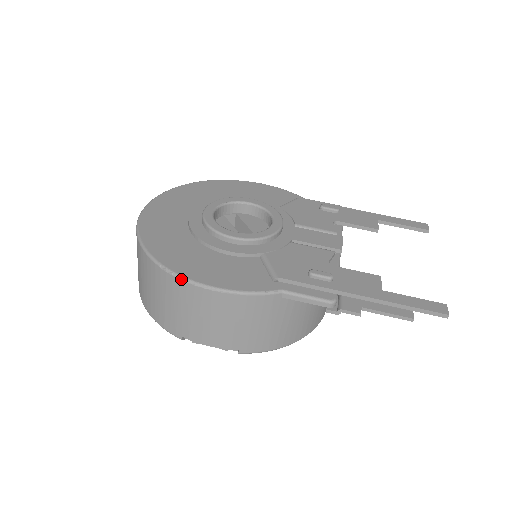
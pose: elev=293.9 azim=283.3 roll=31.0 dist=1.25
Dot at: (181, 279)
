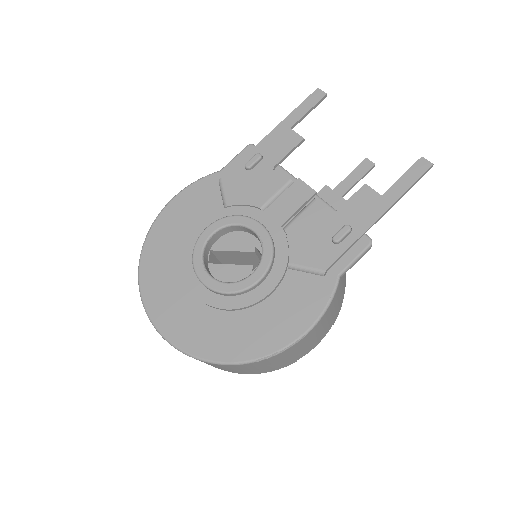
Dot at: (282, 352)
